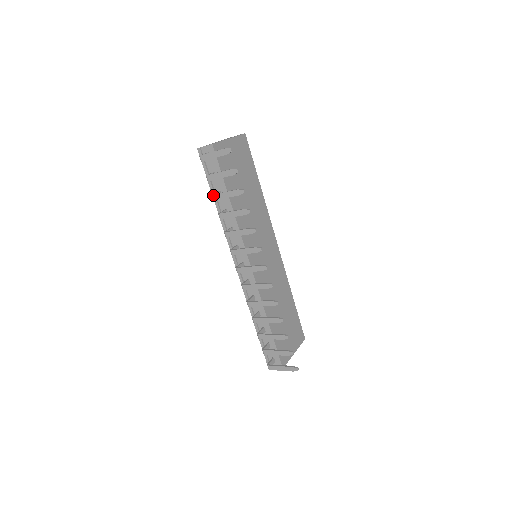
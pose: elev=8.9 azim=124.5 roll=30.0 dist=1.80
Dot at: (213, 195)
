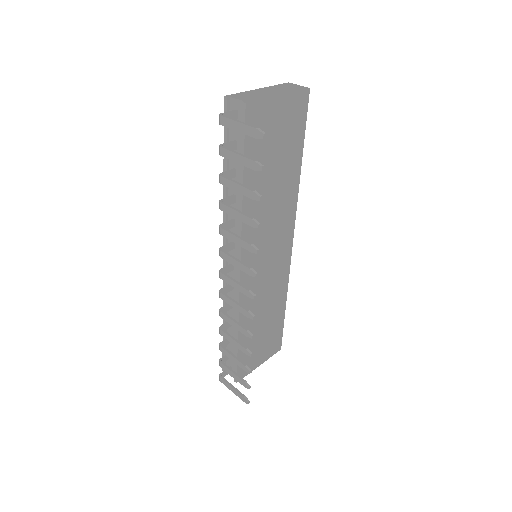
Dot at: (220, 176)
